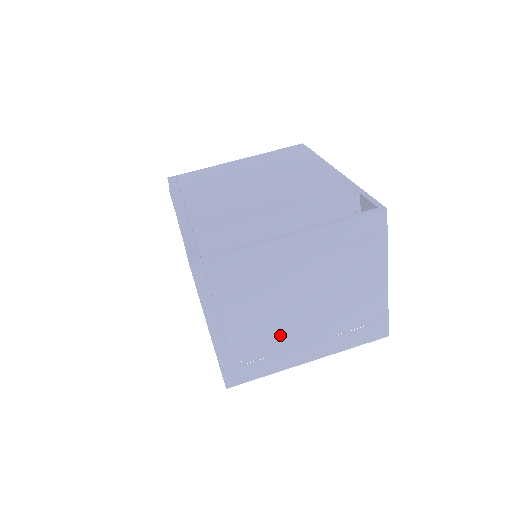
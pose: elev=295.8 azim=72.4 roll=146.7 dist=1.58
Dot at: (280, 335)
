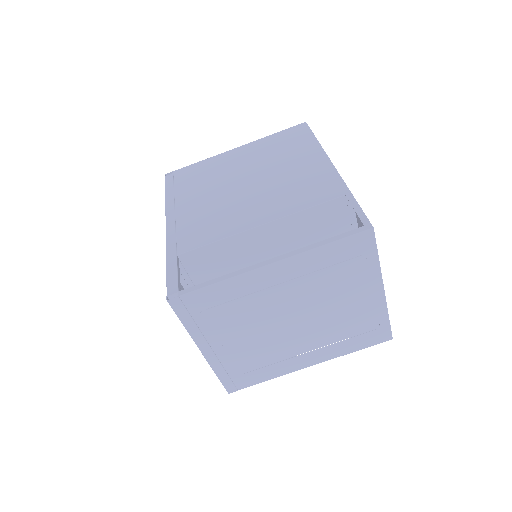
Dot at: (274, 348)
